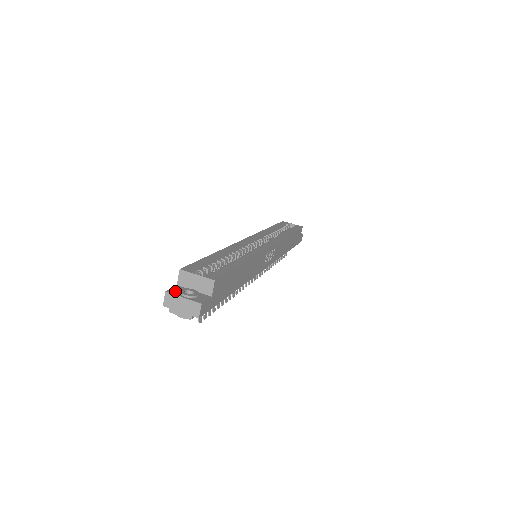
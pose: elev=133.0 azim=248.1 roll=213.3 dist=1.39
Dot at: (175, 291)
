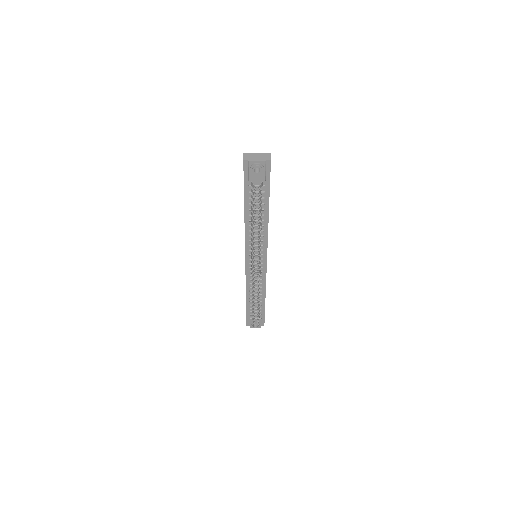
Dot at: occluded
